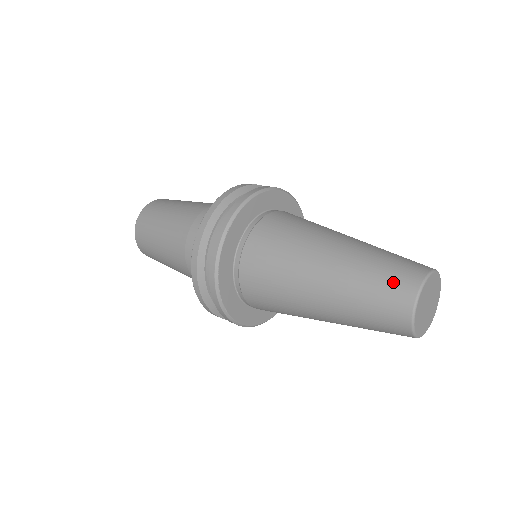
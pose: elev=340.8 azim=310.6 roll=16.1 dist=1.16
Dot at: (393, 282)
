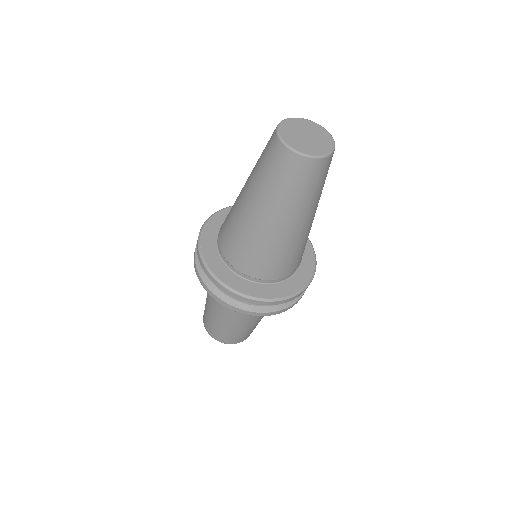
Dot at: occluded
